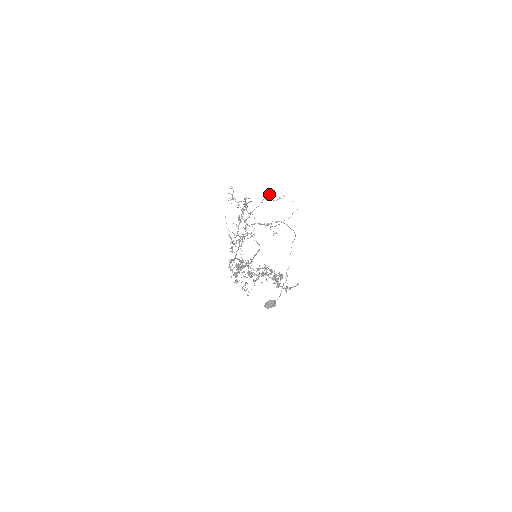
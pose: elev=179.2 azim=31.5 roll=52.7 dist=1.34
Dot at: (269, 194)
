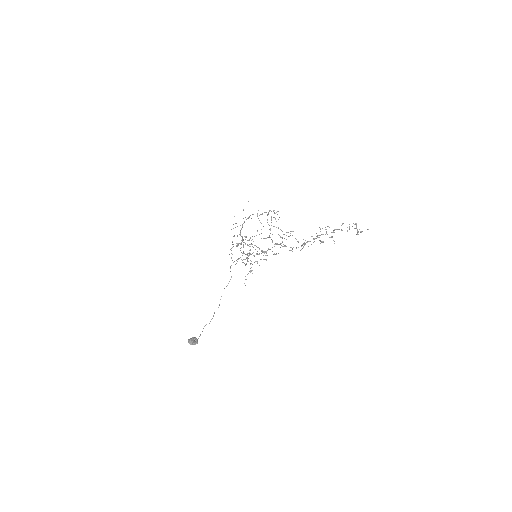
Dot at: occluded
